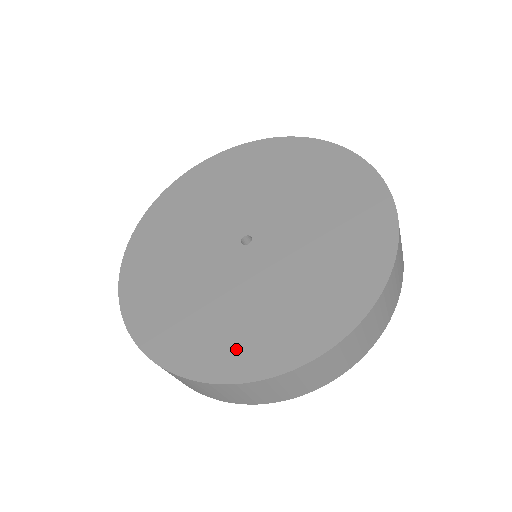
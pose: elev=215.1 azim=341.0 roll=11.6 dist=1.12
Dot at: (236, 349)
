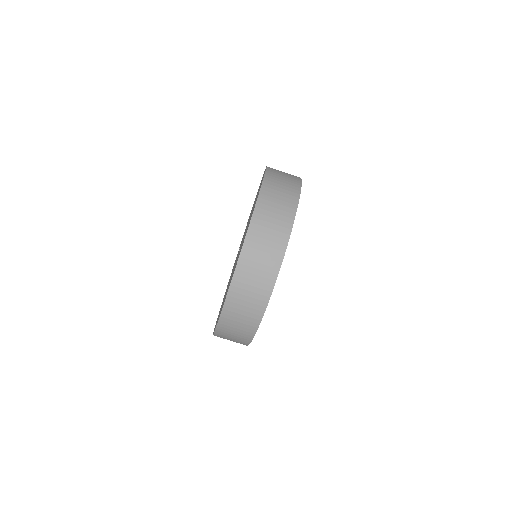
Dot at: occluded
